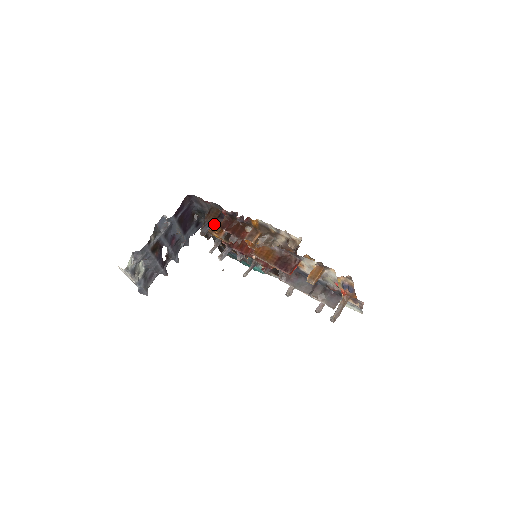
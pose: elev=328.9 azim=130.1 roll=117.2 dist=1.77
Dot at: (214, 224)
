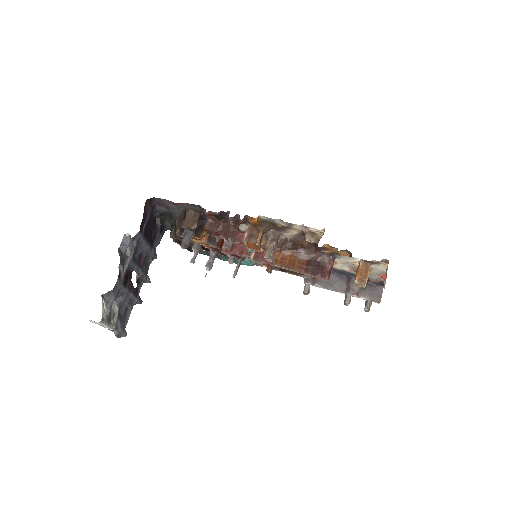
Dot at: (195, 230)
